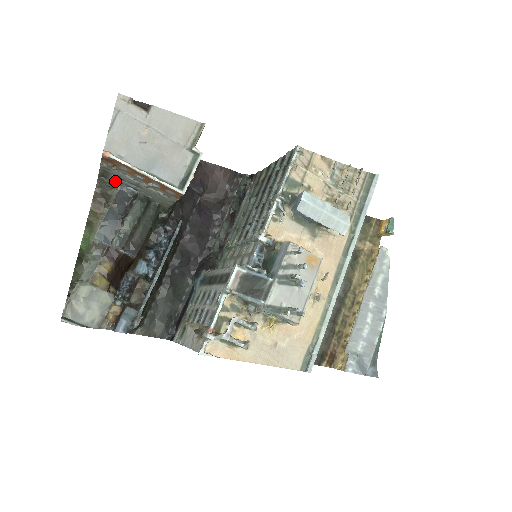
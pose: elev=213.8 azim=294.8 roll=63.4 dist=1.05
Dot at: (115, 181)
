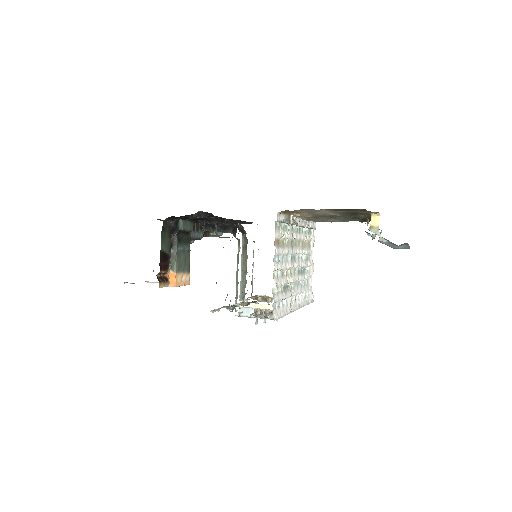
Dot at: occluded
